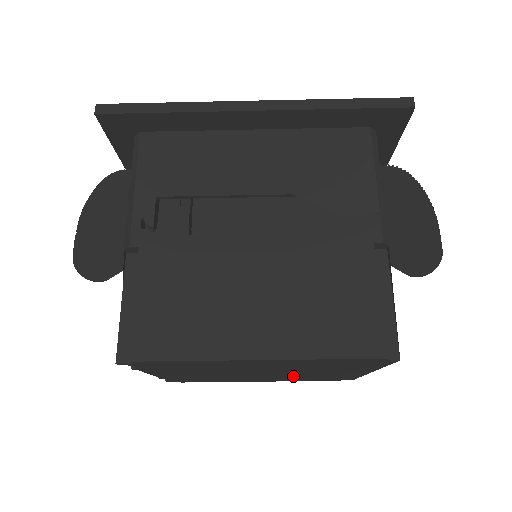
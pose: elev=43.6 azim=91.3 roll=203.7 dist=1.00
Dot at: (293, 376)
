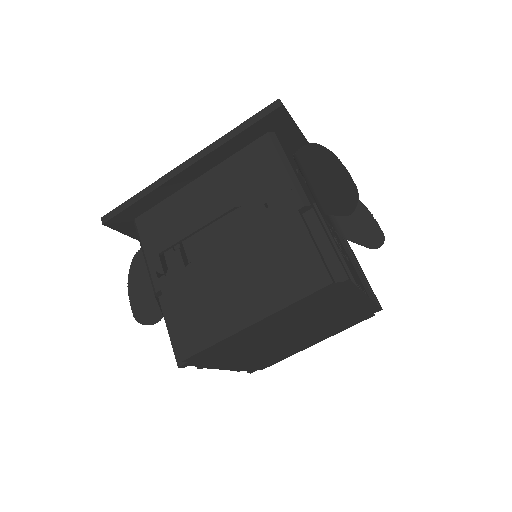
Dot at: (324, 327)
